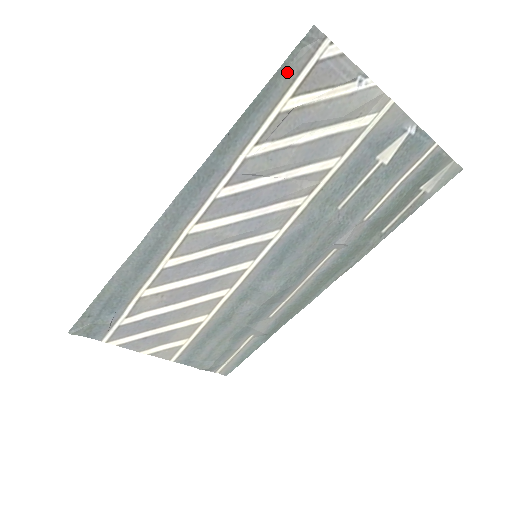
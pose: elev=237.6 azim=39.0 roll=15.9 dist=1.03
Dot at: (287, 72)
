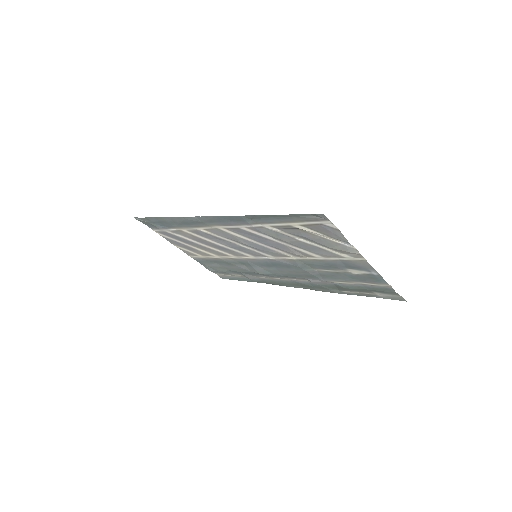
Dot at: (300, 217)
